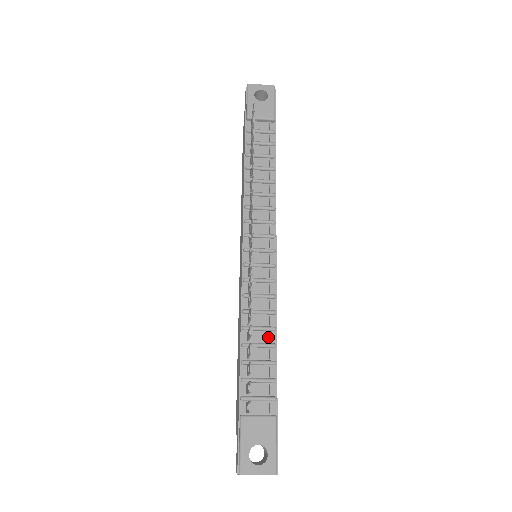
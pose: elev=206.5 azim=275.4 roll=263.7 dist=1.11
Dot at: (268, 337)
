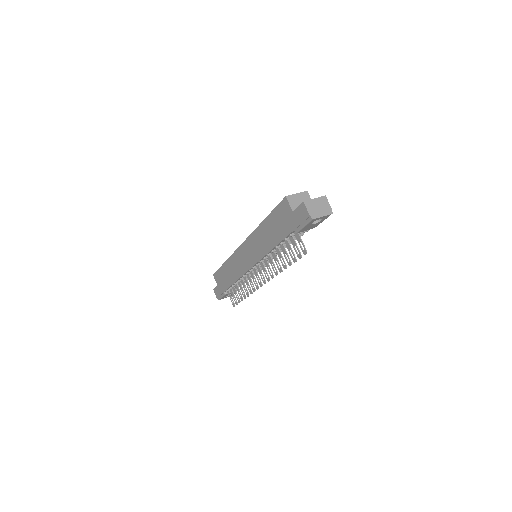
Dot at: occluded
